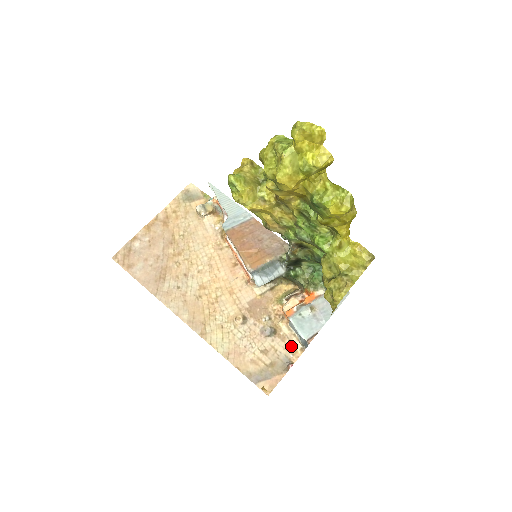
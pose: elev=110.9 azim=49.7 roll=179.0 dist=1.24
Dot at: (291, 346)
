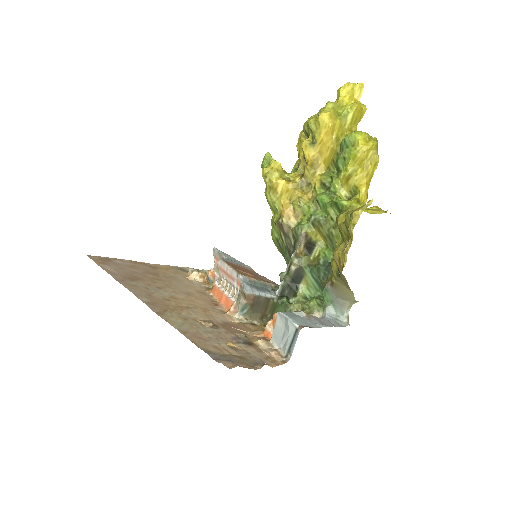
Dot at: (269, 357)
